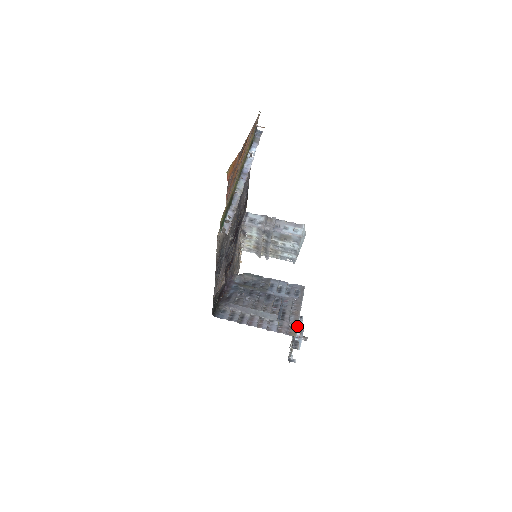
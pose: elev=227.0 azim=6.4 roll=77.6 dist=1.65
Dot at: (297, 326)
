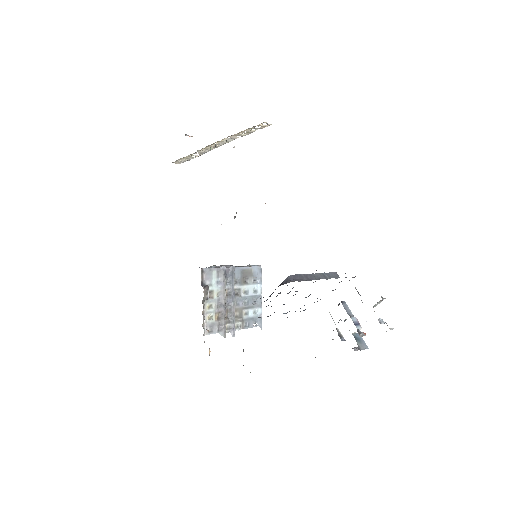
Dot at: occluded
